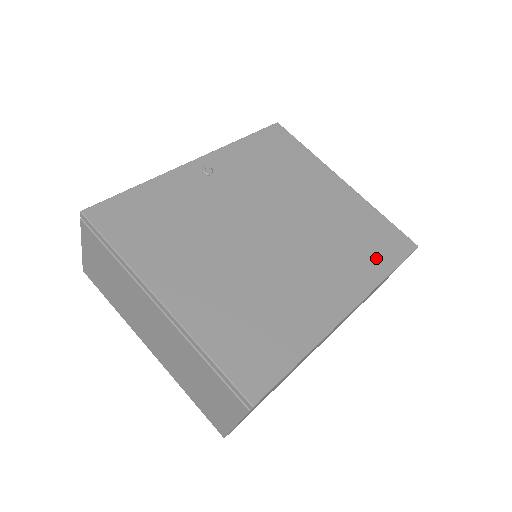
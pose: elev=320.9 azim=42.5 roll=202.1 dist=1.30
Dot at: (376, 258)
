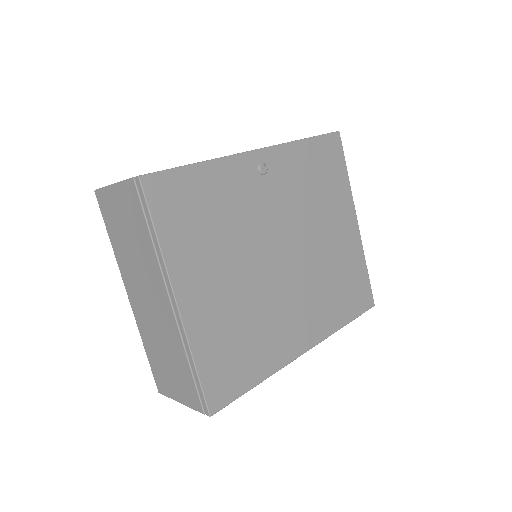
Dot at: (344, 308)
